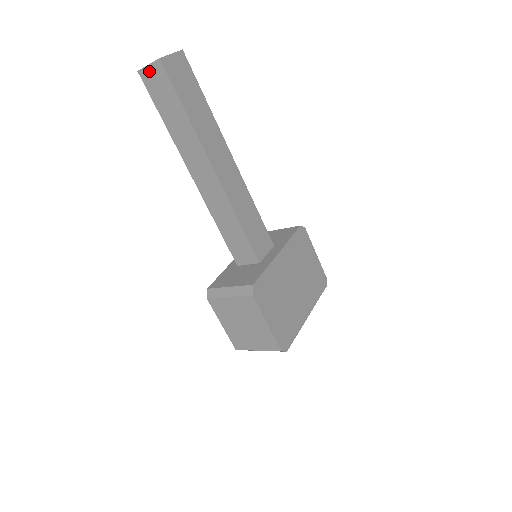
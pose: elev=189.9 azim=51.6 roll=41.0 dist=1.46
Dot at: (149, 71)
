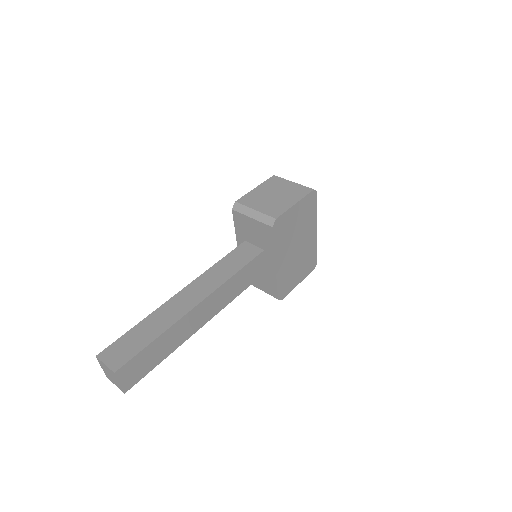
Dot at: occluded
